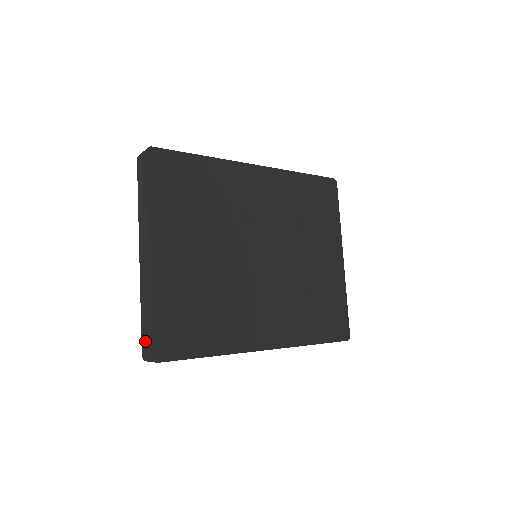
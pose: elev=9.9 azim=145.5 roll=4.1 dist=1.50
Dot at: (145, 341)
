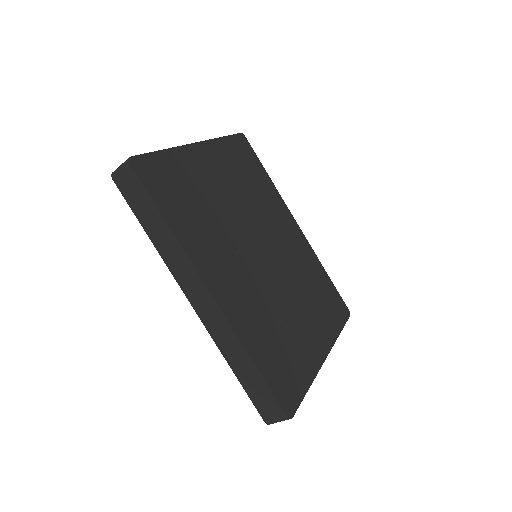
Dot at: occluded
